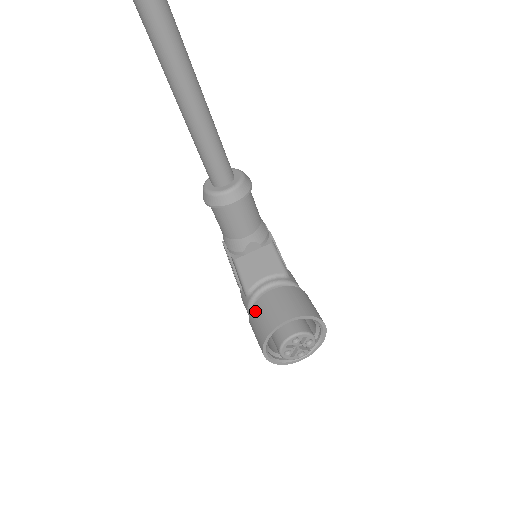
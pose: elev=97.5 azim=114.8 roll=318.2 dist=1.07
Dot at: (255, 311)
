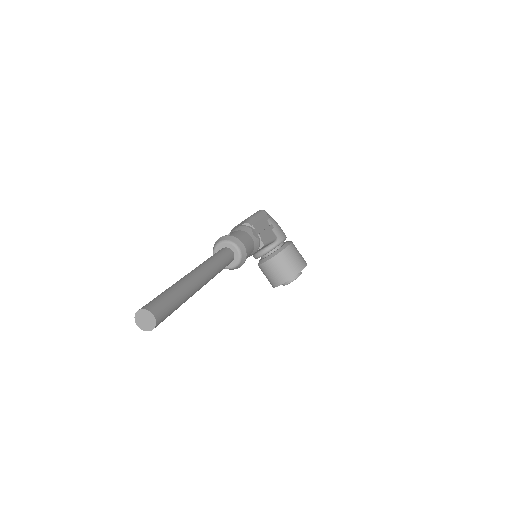
Dot at: (262, 269)
